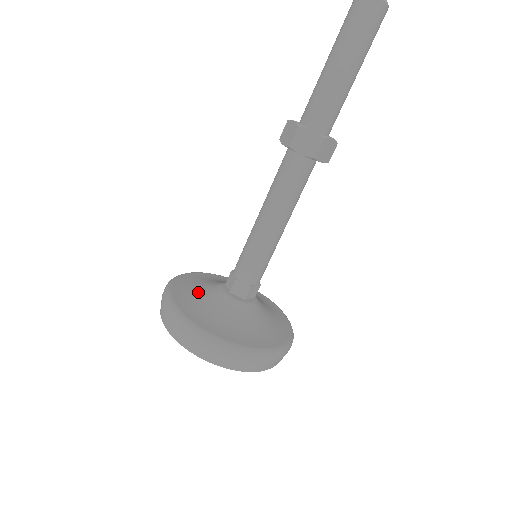
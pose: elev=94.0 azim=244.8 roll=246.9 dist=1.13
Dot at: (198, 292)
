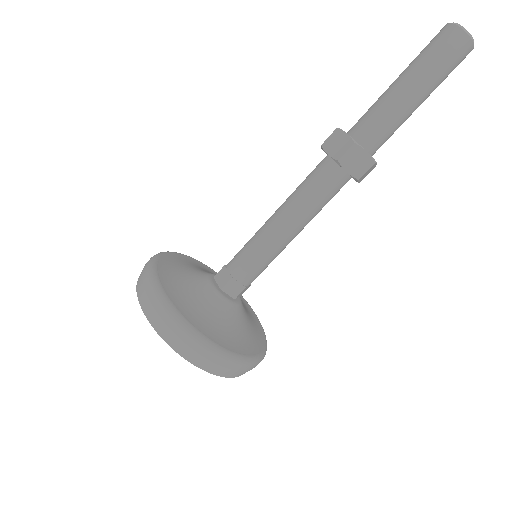
Dot at: (192, 266)
